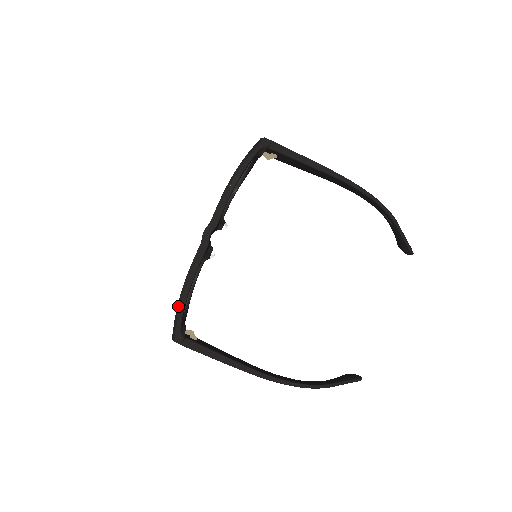
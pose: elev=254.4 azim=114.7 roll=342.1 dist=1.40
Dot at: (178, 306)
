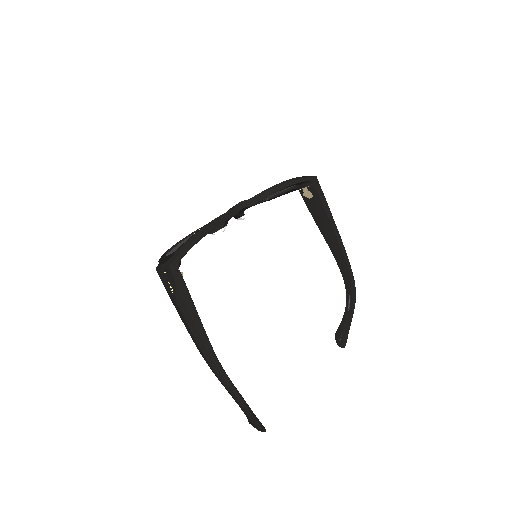
Dot at: (191, 238)
